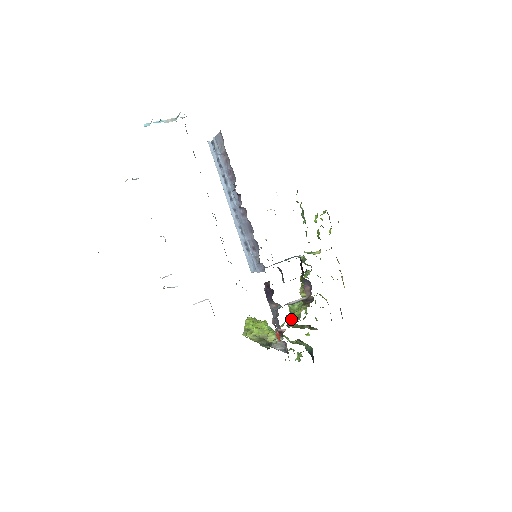
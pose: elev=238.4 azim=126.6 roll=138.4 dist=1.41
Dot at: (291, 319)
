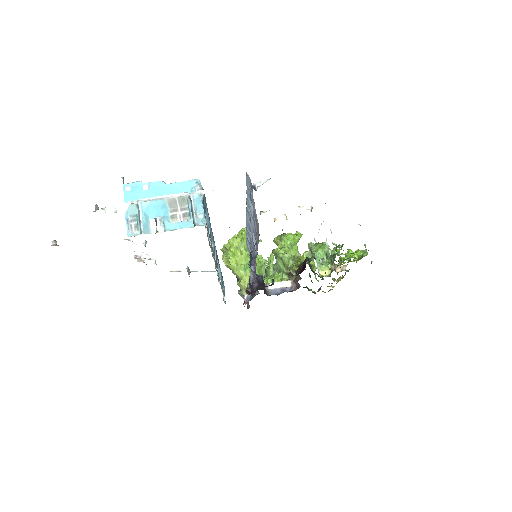
Dot at: (272, 267)
